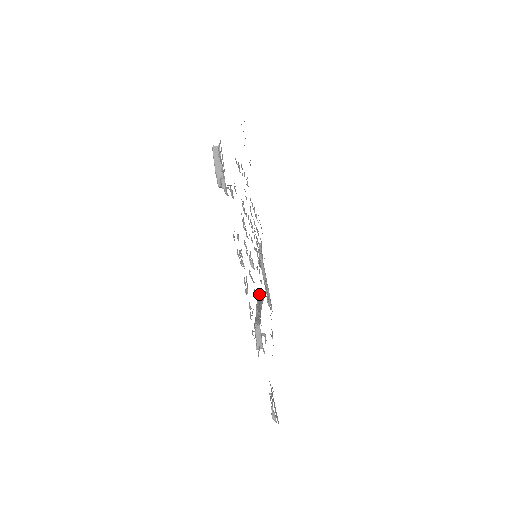
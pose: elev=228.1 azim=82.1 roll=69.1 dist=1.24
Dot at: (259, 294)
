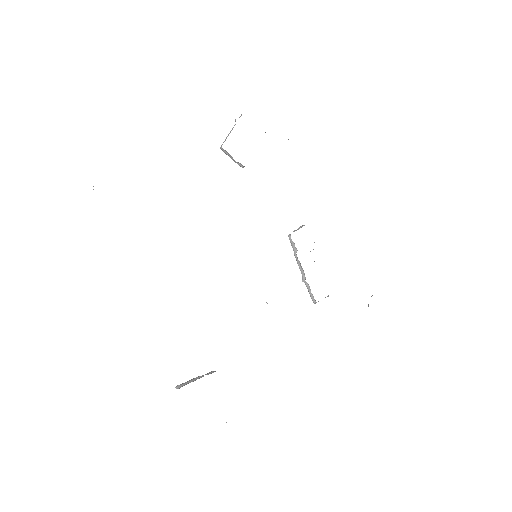
Dot at: occluded
